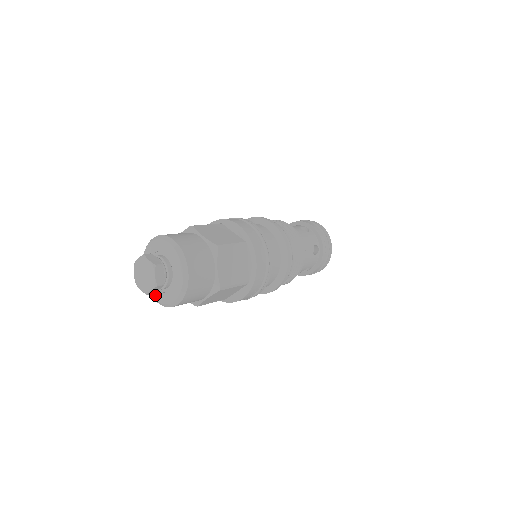
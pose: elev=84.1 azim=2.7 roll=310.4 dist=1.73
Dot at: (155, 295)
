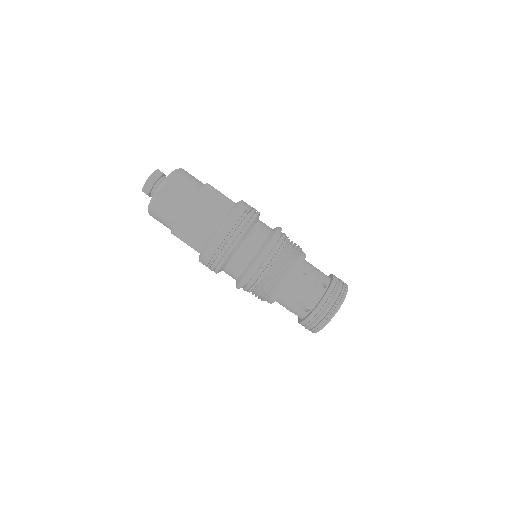
Dot at: occluded
